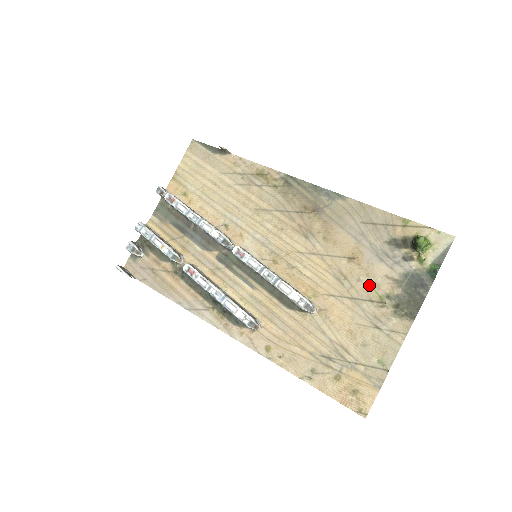
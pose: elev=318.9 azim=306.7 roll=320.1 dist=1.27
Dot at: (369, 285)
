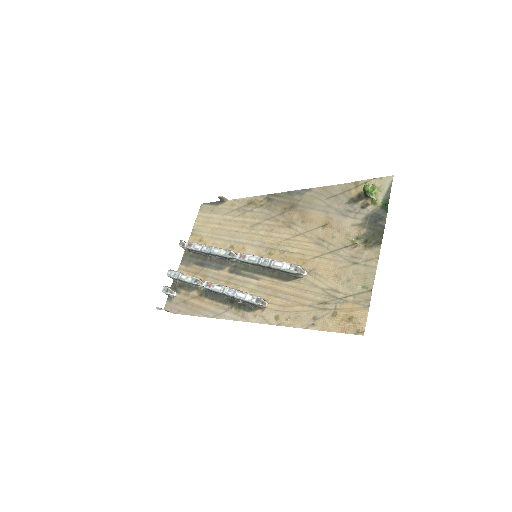
Dot at: (341, 237)
